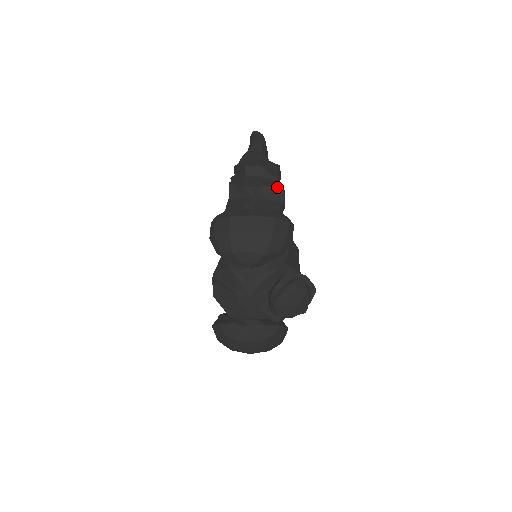
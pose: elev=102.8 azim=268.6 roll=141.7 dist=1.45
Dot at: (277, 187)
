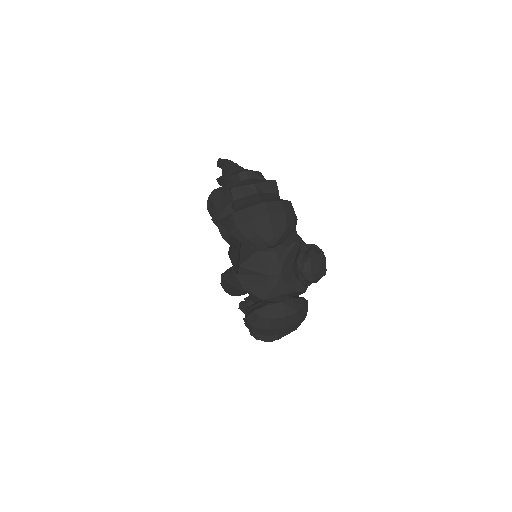
Dot at: (271, 181)
